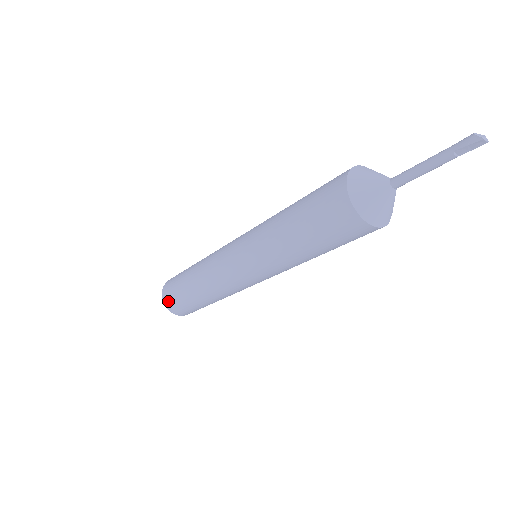
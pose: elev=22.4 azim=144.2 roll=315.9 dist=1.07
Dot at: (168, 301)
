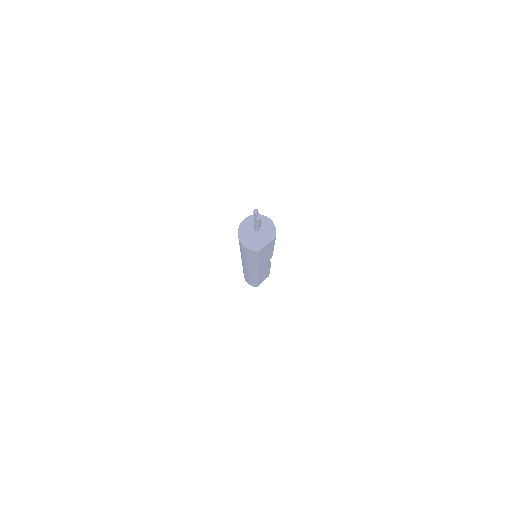
Dot at: occluded
